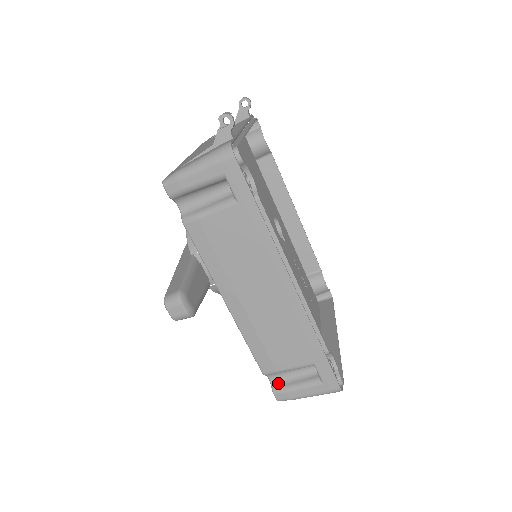
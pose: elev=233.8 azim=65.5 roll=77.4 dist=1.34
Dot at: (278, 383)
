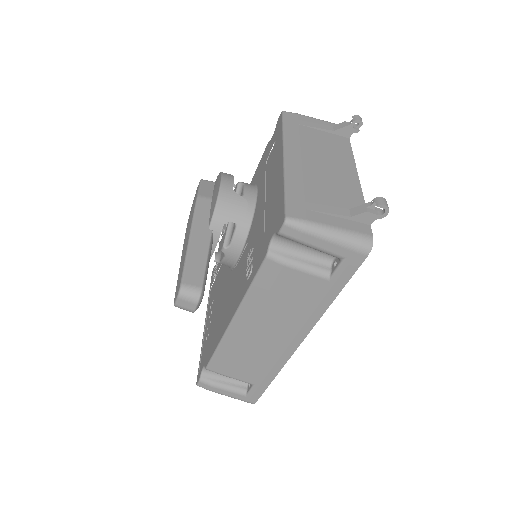
Dot at: (209, 375)
